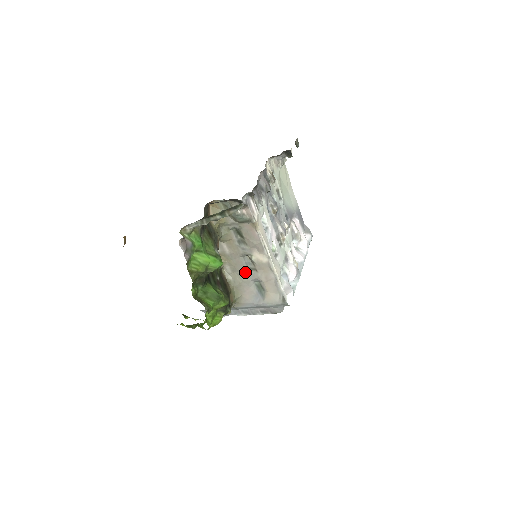
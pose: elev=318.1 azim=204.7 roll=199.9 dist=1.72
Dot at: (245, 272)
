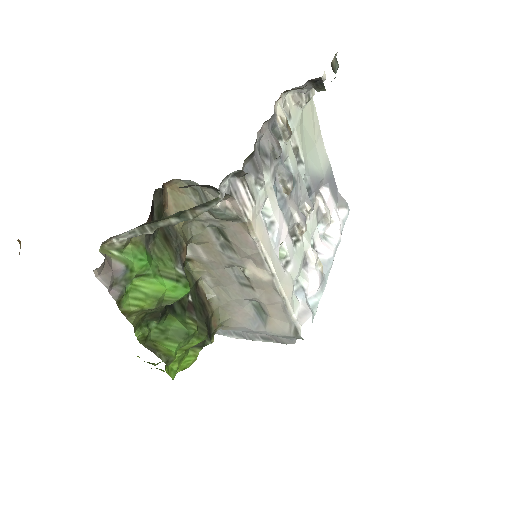
Dot at: (235, 288)
